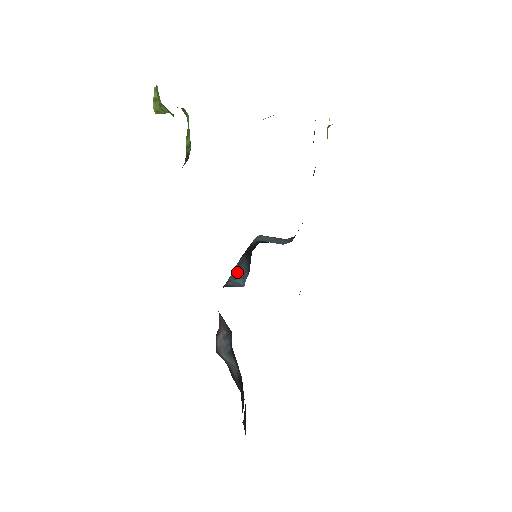
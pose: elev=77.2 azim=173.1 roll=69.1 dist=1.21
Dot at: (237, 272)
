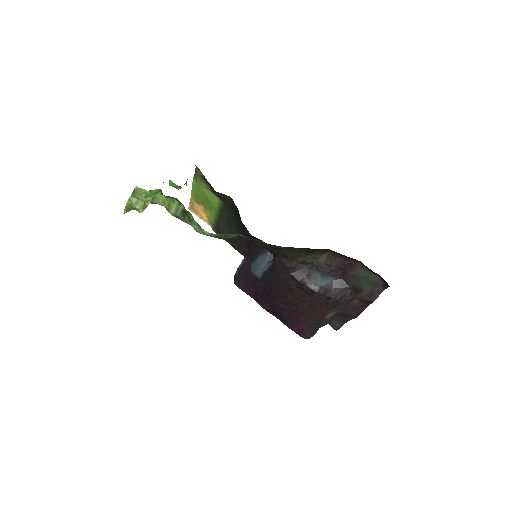
Dot at: (263, 266)
